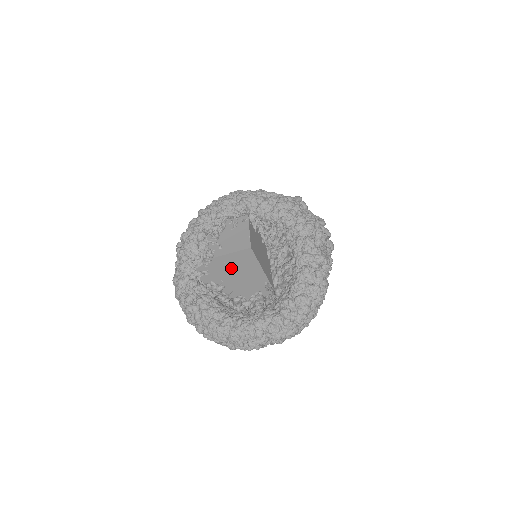
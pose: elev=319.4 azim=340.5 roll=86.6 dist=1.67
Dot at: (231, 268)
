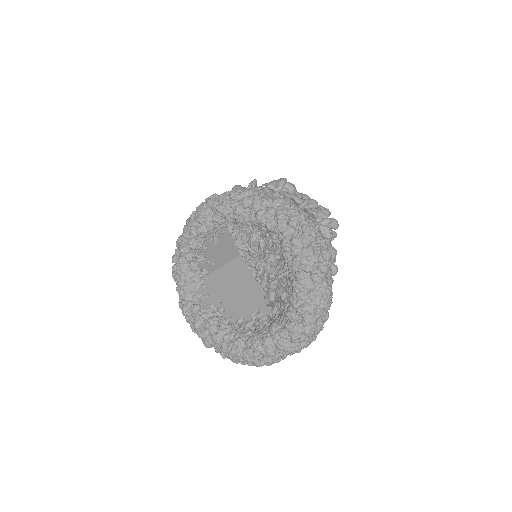
Dot at: (228, 284)
